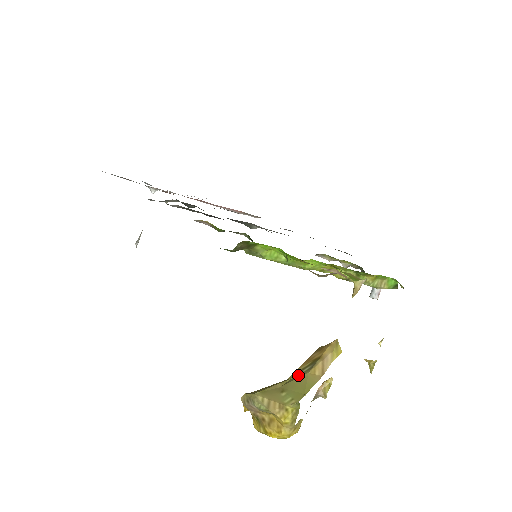
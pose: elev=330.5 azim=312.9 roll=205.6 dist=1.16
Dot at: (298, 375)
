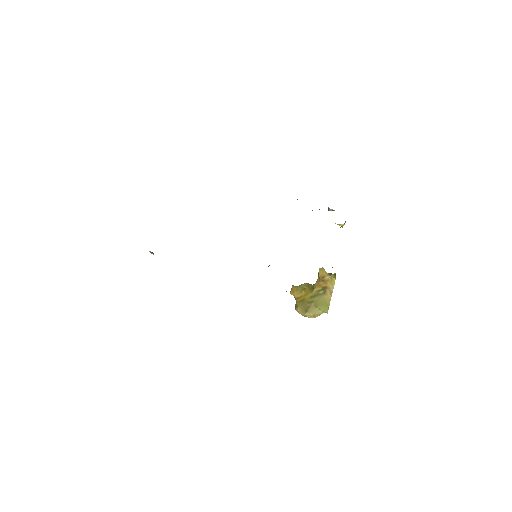
Dot at: (318, 294)
